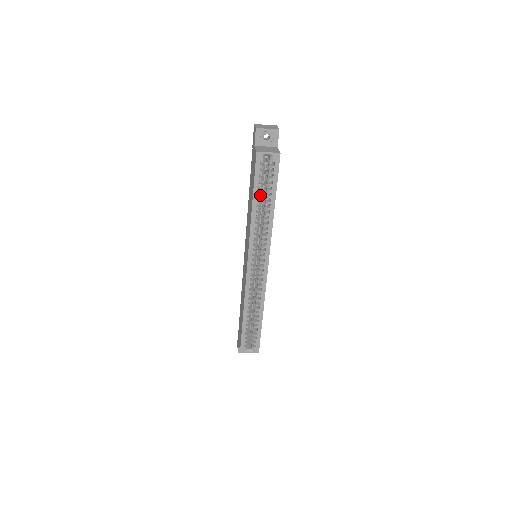
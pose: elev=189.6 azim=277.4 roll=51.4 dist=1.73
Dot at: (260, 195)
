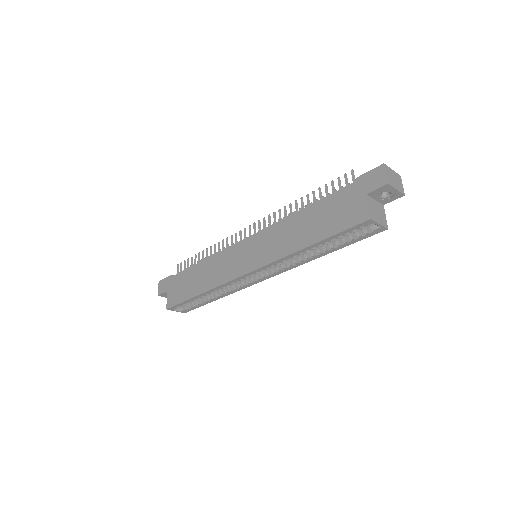
Dot at: (326, 242)
